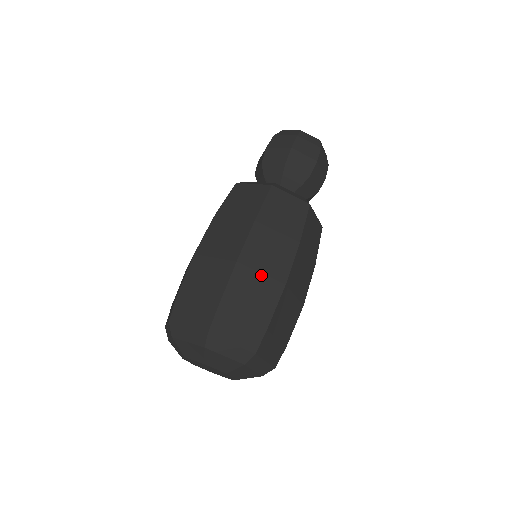
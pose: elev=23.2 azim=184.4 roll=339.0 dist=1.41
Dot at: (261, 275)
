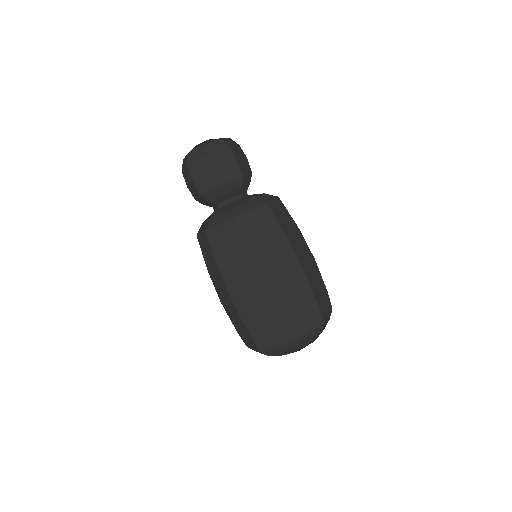
Dot at: (251, 298)
